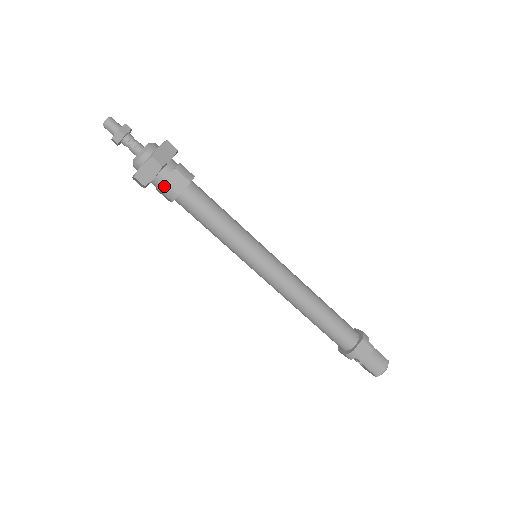
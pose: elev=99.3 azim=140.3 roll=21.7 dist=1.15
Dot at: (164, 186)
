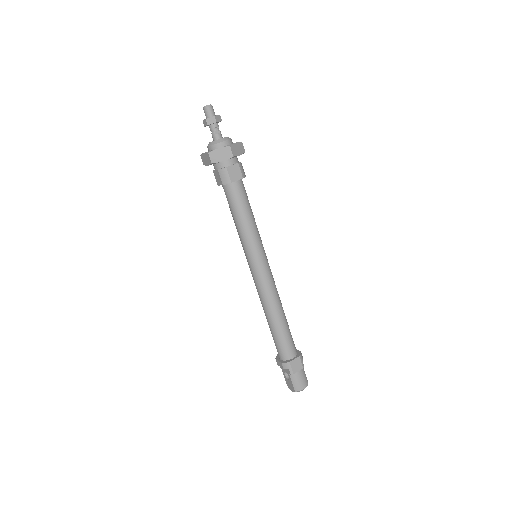
Dot at: (225, 171)
